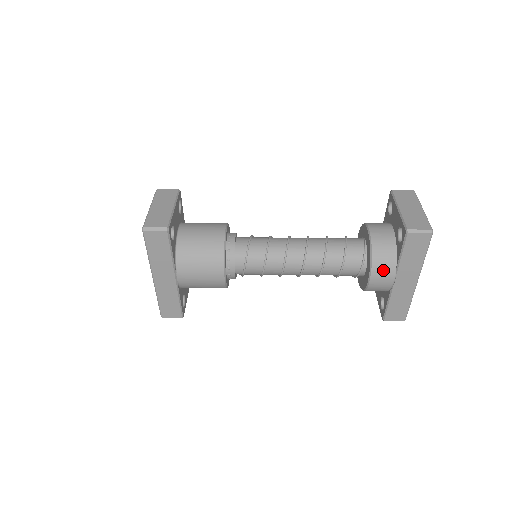
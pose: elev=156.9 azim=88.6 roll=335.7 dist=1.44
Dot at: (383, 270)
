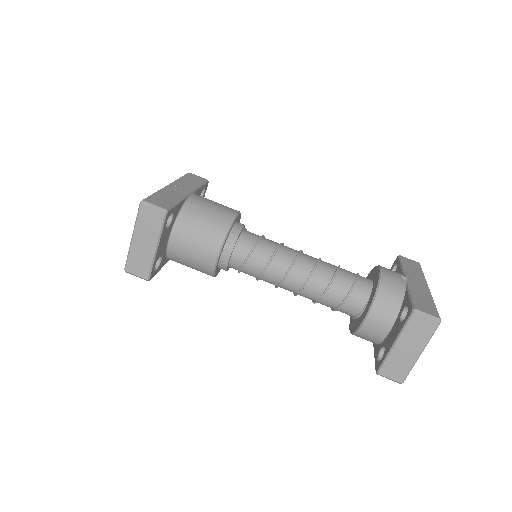
Dot at: occluded
